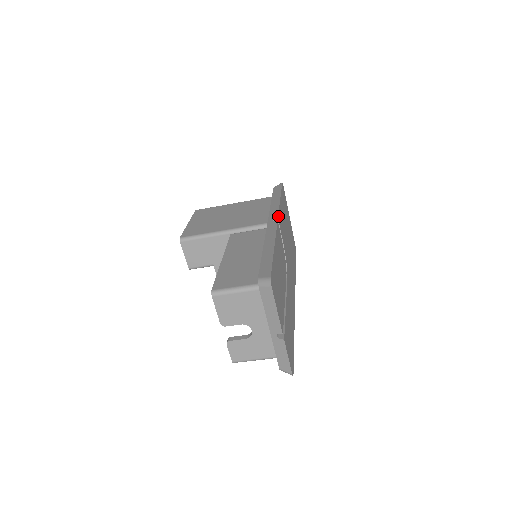
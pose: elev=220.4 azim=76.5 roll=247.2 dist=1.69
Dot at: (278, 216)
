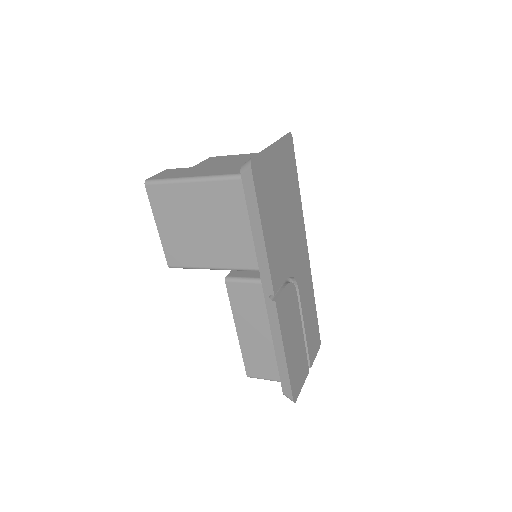
Dot at: (273, 288)
